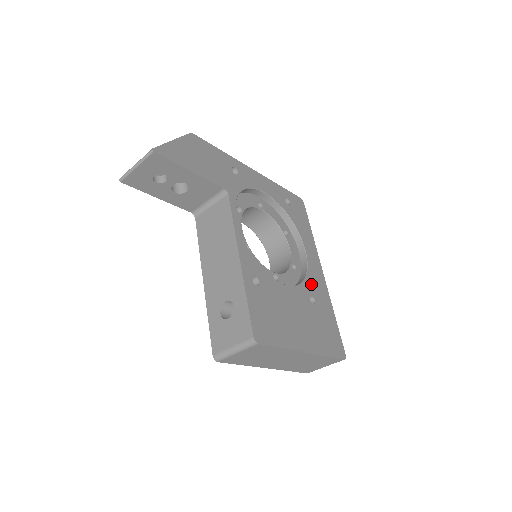
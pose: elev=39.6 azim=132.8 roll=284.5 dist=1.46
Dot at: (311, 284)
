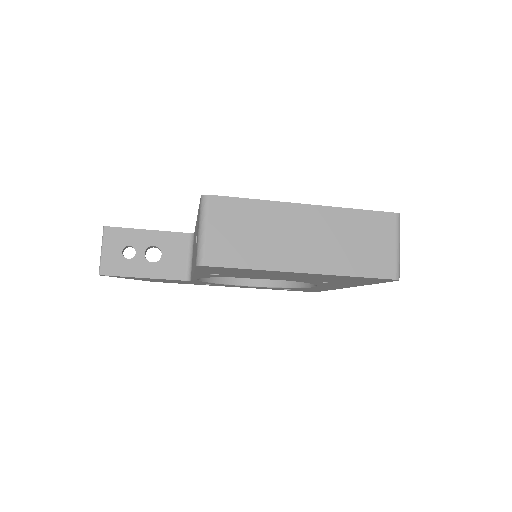
Dot at: occluded
